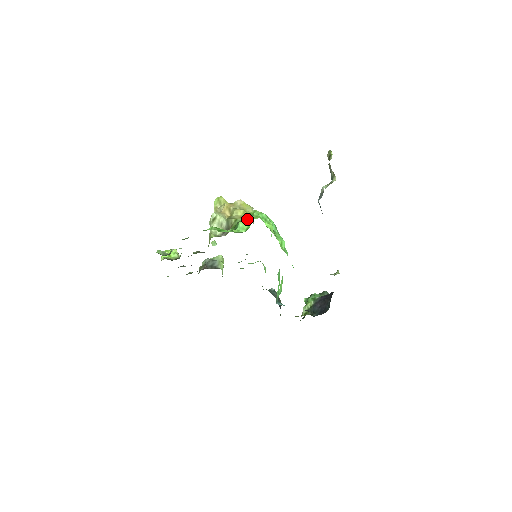
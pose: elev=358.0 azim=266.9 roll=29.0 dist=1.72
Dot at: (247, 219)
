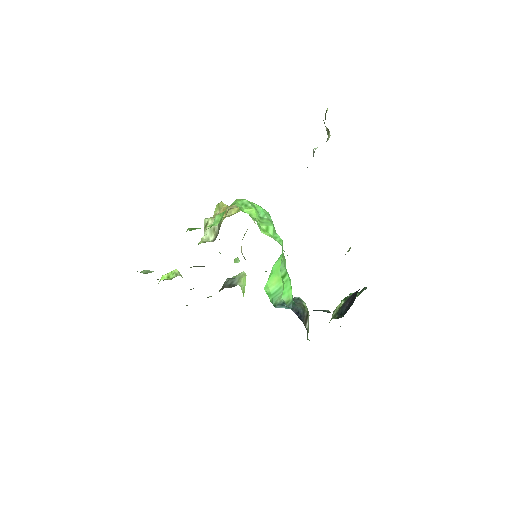
Dot at: occluded
